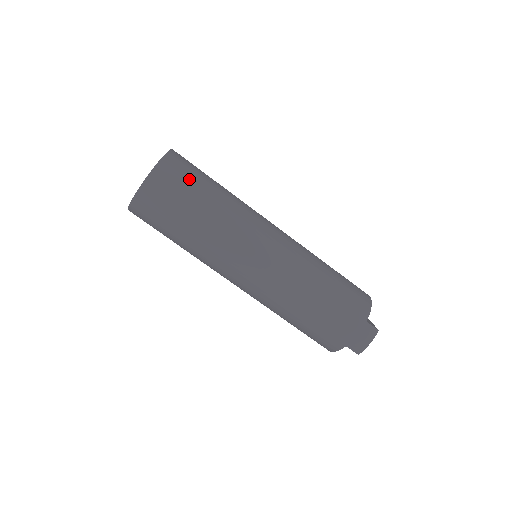
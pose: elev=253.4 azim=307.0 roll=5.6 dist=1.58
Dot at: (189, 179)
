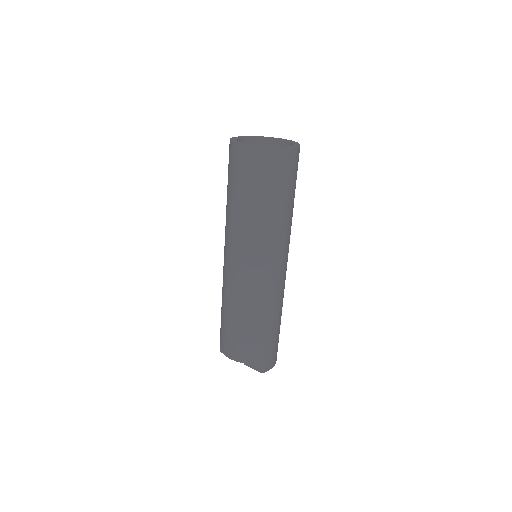
Dot at: occluded
